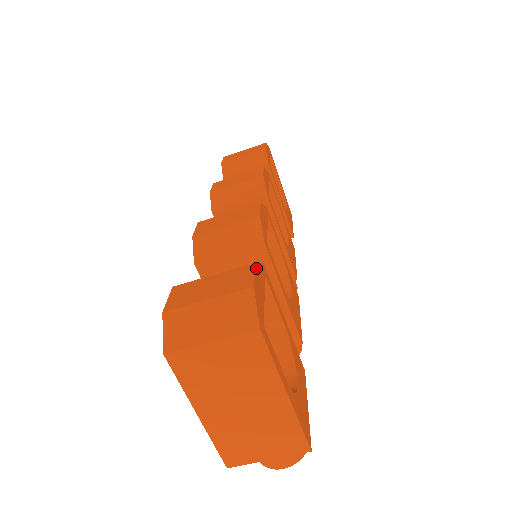
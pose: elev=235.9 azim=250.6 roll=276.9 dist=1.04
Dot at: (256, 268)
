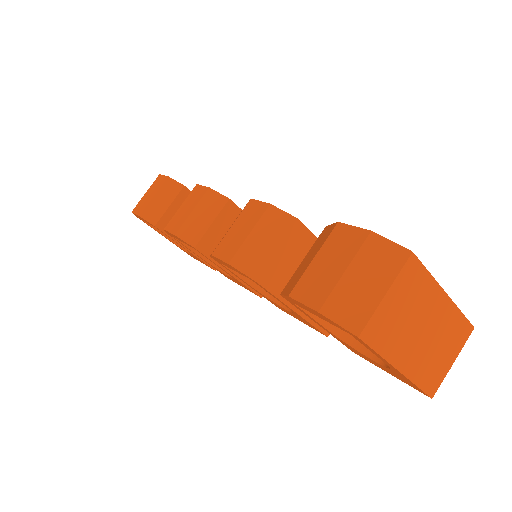
Dot at: (344, 225)
